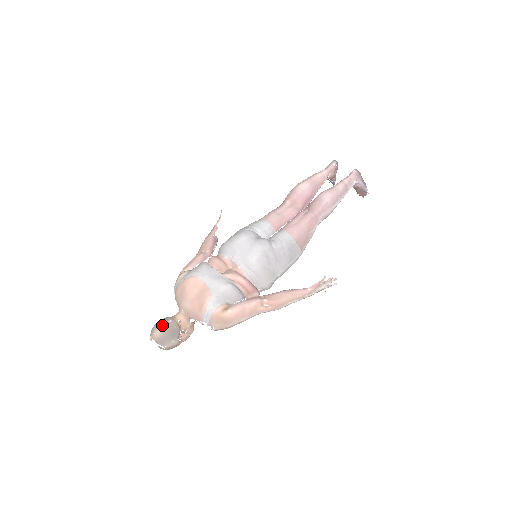
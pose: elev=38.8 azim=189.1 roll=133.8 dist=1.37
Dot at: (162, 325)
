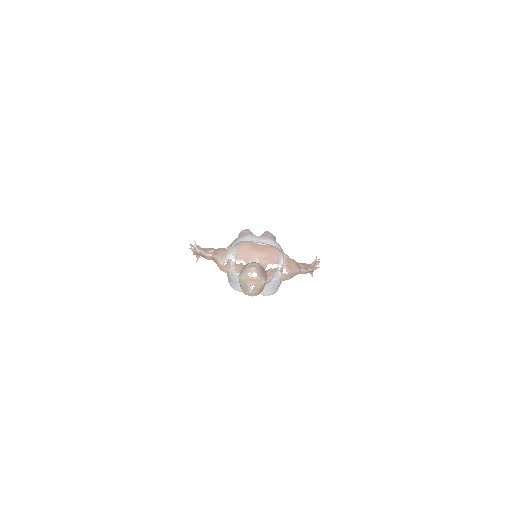
Dot at: (255, 262)
